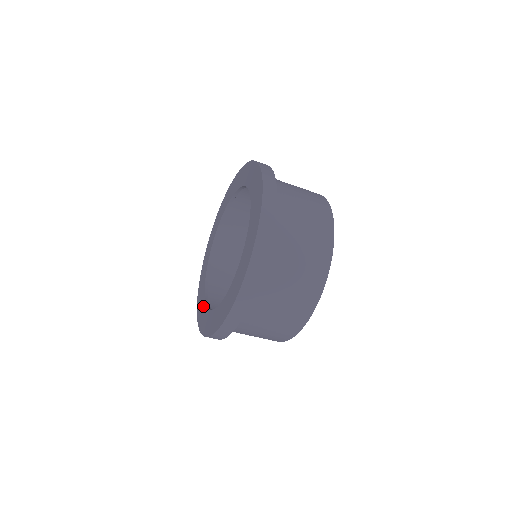
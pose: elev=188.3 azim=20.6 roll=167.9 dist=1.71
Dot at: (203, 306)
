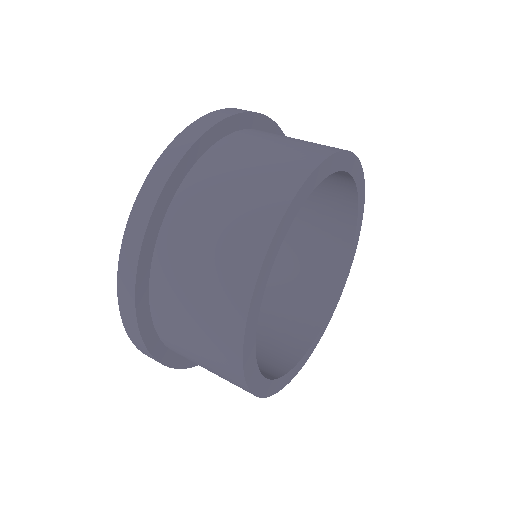
Dot at: occluded
